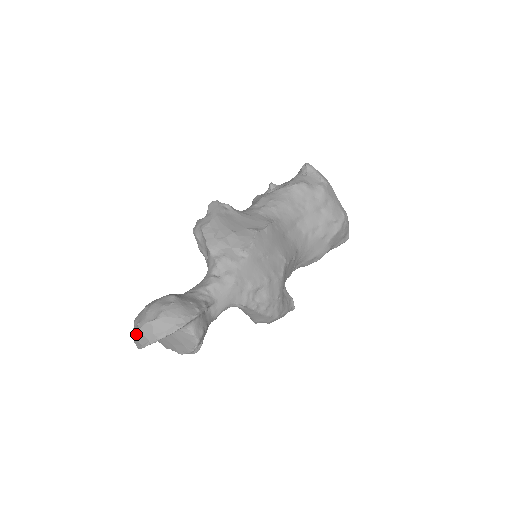
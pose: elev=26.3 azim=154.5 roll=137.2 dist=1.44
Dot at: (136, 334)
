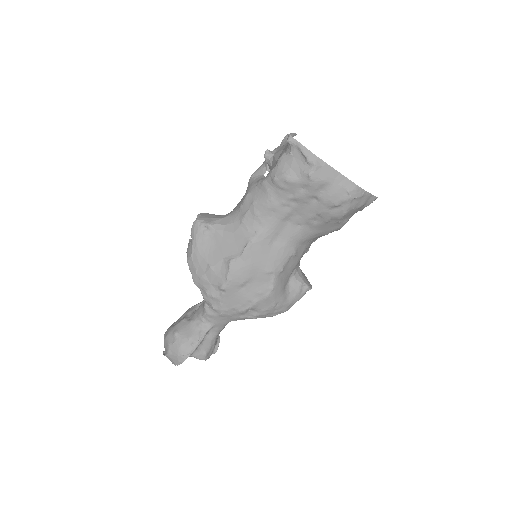
Dot at: occluded
